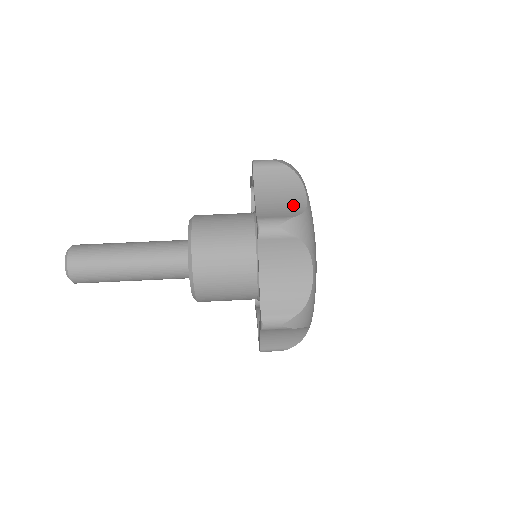
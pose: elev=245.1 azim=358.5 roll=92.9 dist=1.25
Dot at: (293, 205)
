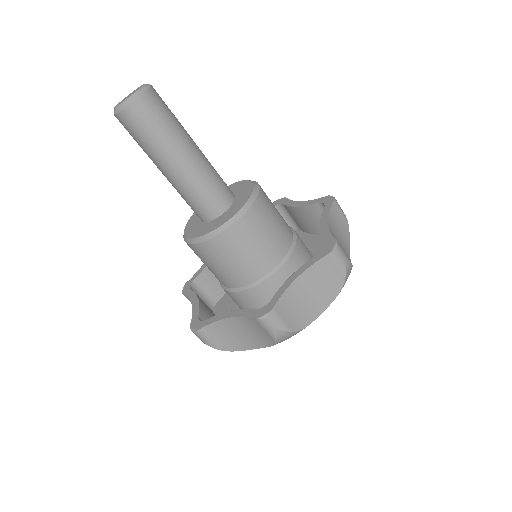
Dot at: (306, 314)
